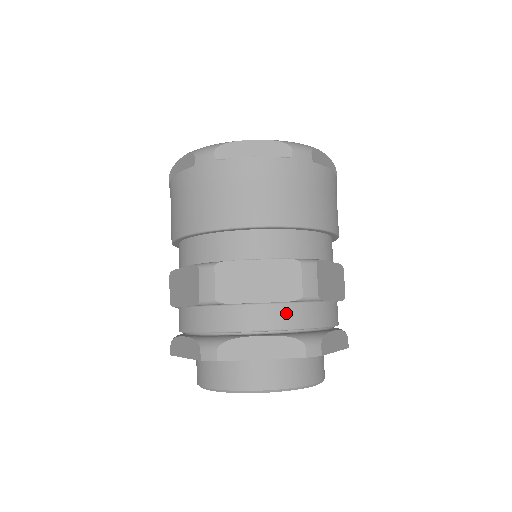
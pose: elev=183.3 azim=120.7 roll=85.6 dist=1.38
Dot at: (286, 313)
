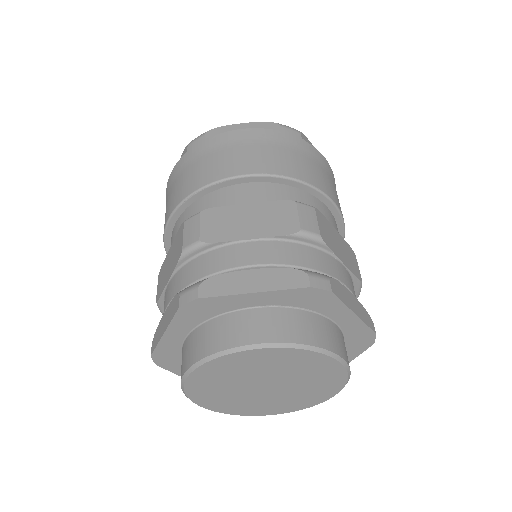
Dot at: occluded
